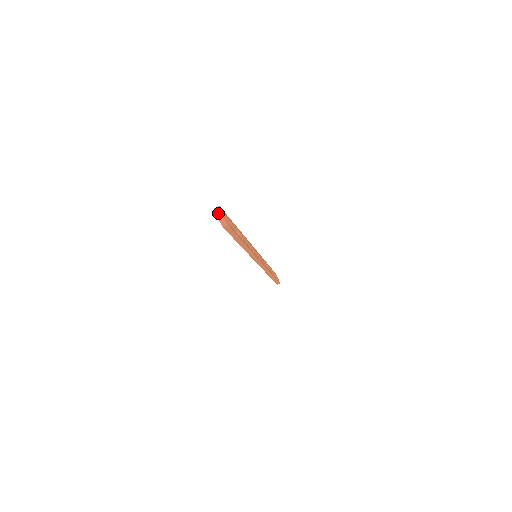
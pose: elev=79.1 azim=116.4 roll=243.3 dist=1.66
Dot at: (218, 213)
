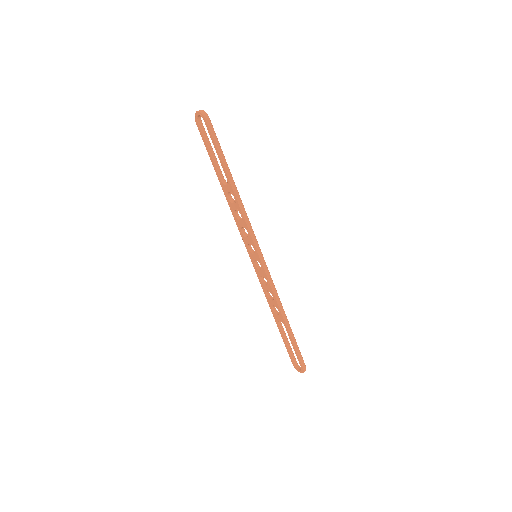
Dot at: (198, 111)
